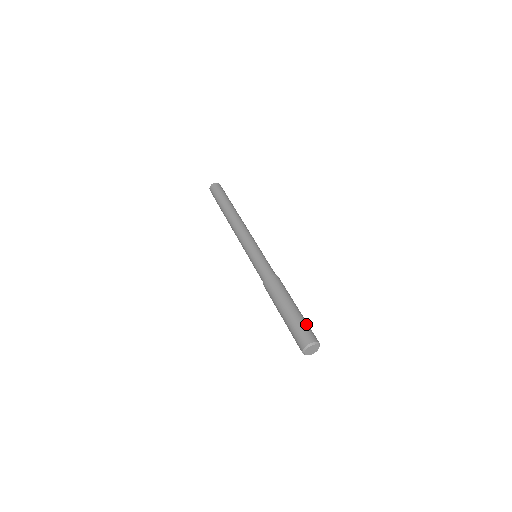
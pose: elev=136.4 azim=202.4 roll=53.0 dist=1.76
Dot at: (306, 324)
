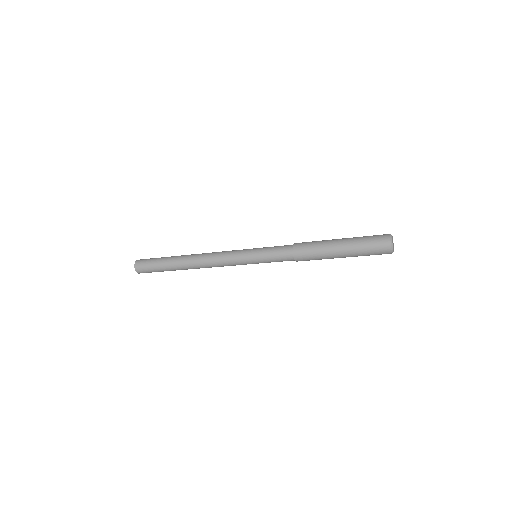
Dot at: occluded
